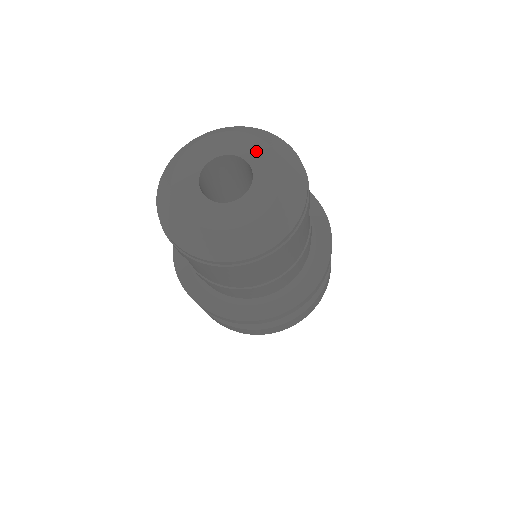
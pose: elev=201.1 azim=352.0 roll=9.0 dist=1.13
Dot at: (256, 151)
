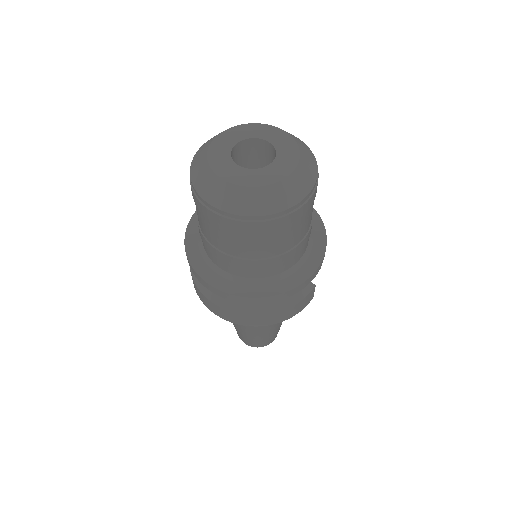
Dot at: (286, 145)
